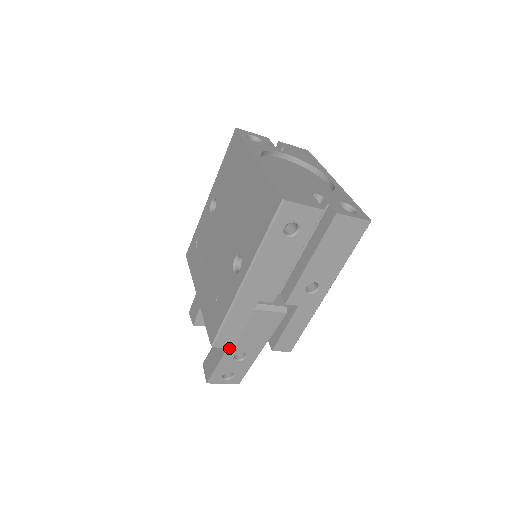
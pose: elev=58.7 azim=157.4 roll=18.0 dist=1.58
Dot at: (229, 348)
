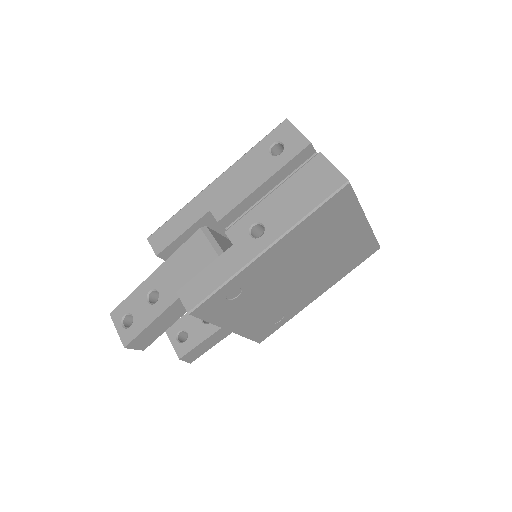
Dot at: (155, 273)
